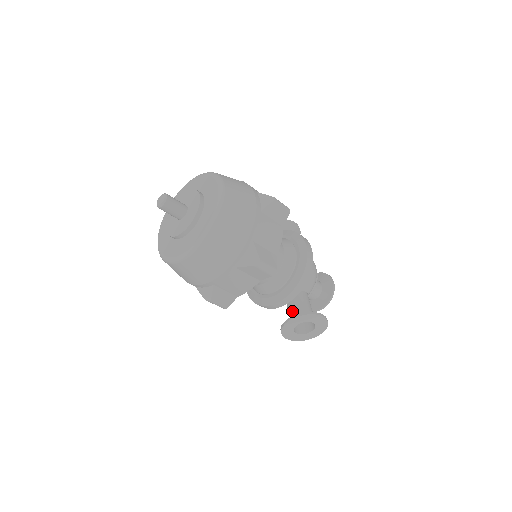
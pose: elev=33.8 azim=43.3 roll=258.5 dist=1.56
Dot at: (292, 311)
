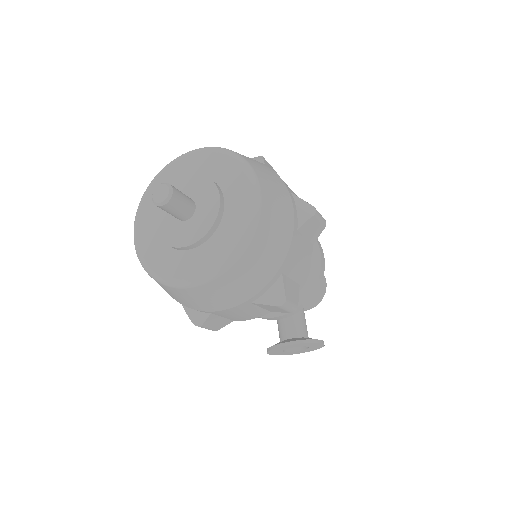
Dot at: (285, 328)
